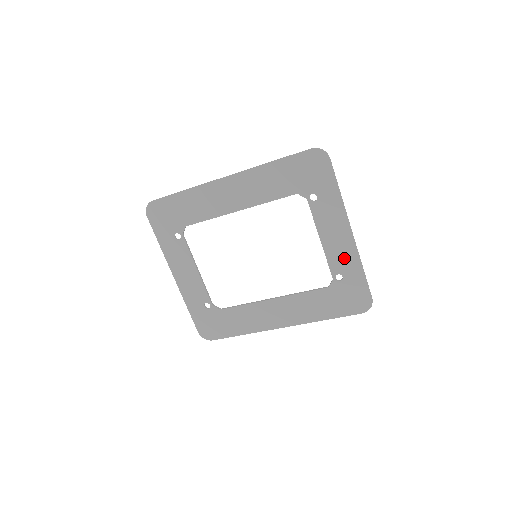
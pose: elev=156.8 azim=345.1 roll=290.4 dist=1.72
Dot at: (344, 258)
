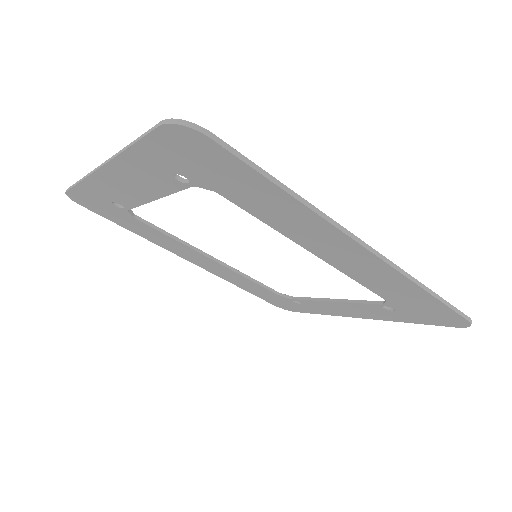
Dot at: (324, 309)
